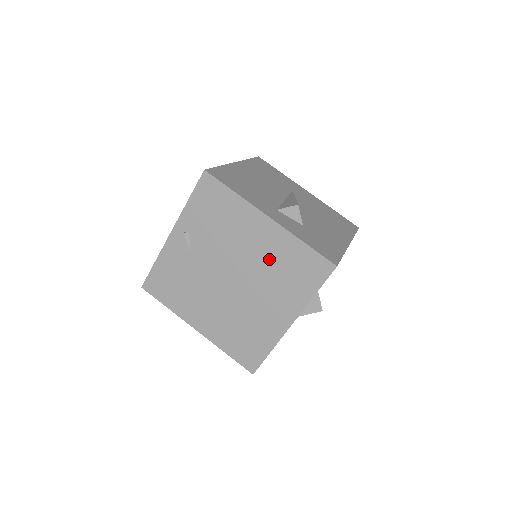
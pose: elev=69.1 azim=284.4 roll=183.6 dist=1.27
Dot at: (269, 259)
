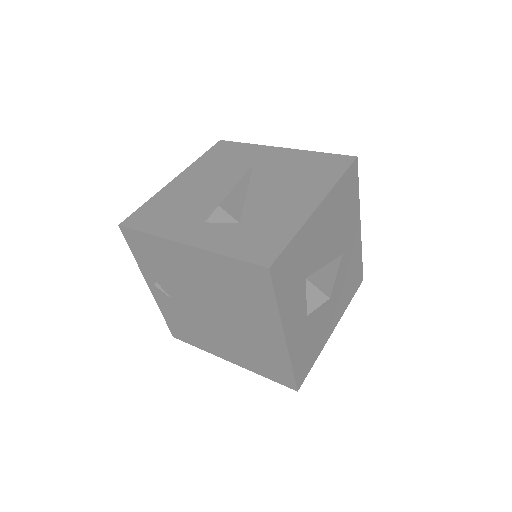
Dot at: (218, 283)
